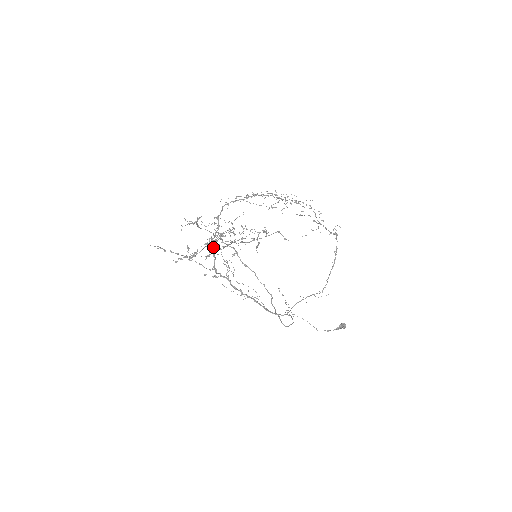
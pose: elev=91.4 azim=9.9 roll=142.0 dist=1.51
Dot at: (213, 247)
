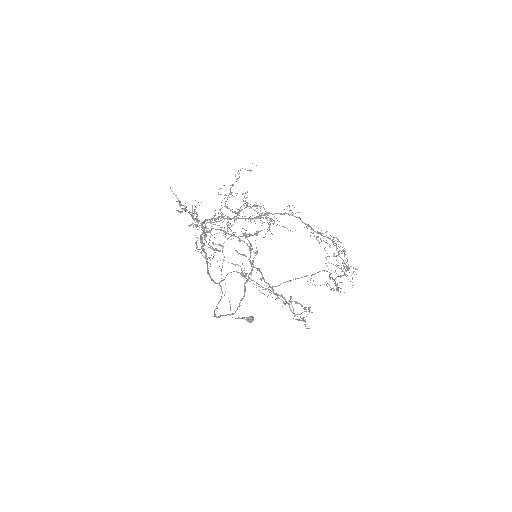
Dot at: occluded
